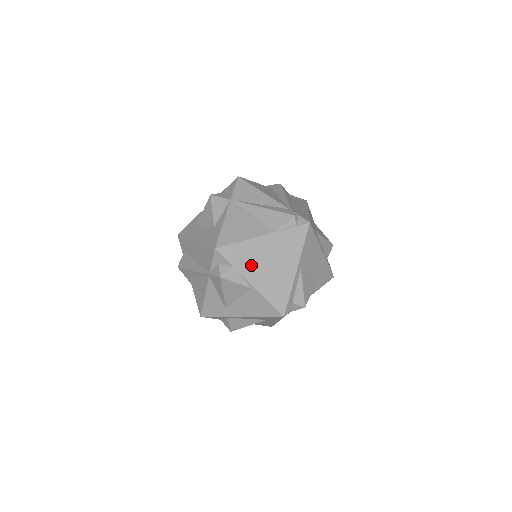
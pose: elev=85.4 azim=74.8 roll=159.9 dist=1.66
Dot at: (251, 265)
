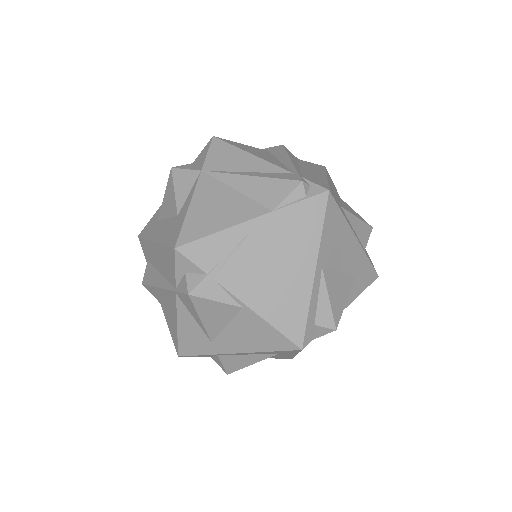
Dot at: (238, 270)
